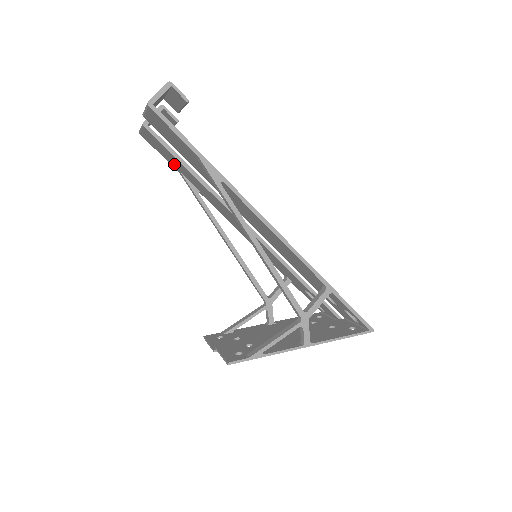
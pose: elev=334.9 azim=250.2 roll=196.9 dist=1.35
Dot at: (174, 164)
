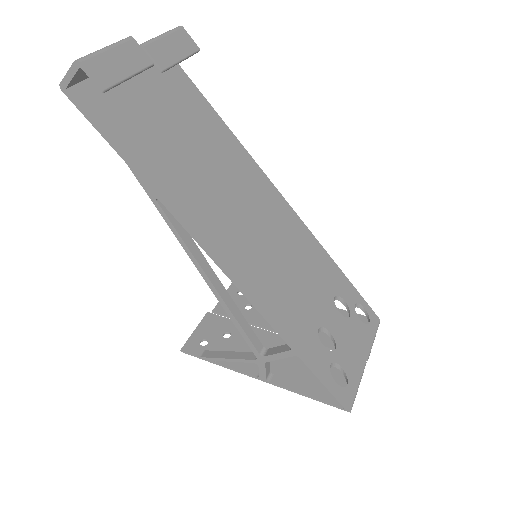
Dot at: (191, 107)
